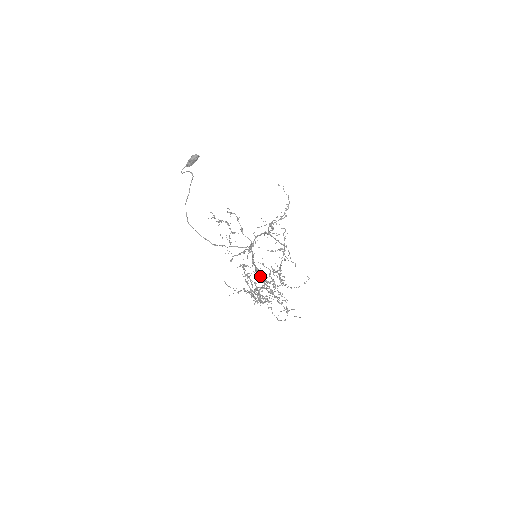
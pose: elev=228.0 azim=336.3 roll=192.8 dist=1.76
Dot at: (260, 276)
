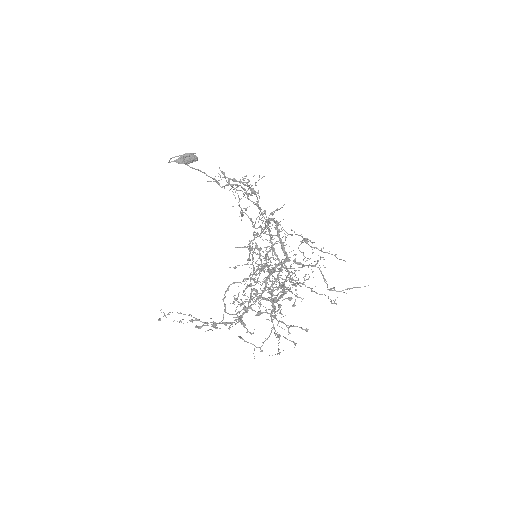
Dot at: (282, 248)
